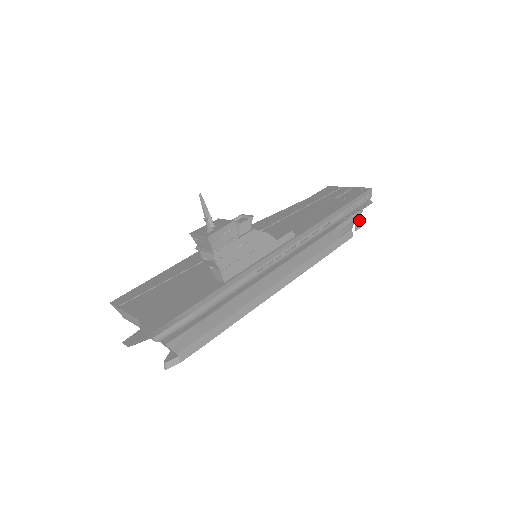
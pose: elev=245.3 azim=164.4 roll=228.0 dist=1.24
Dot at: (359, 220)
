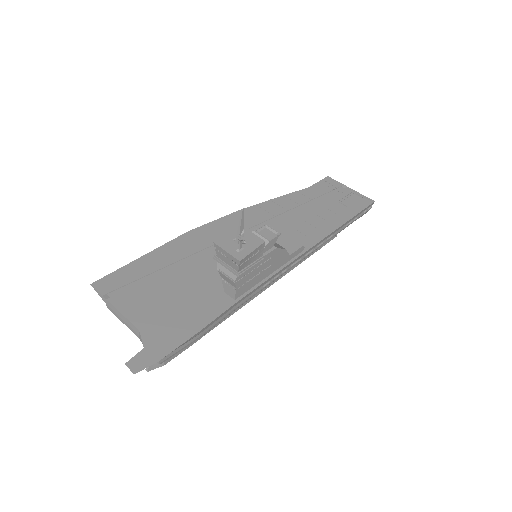
Dot at: occluded
